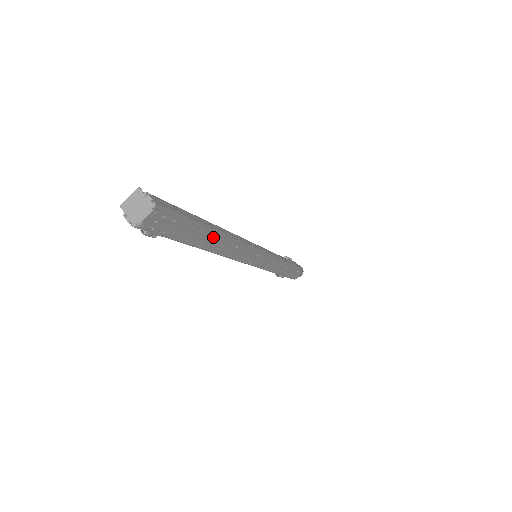
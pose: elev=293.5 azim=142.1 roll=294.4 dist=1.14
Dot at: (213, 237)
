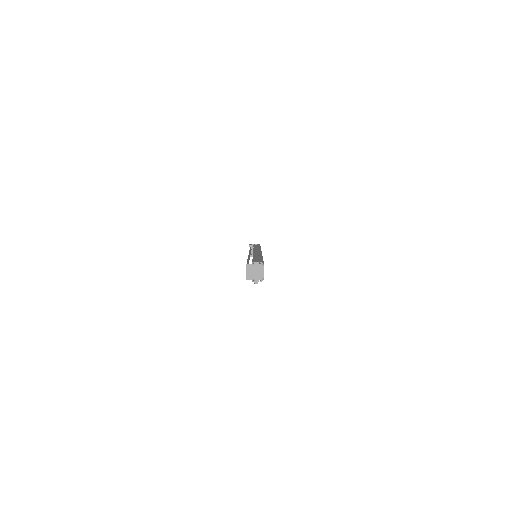
Dot at: occluded
